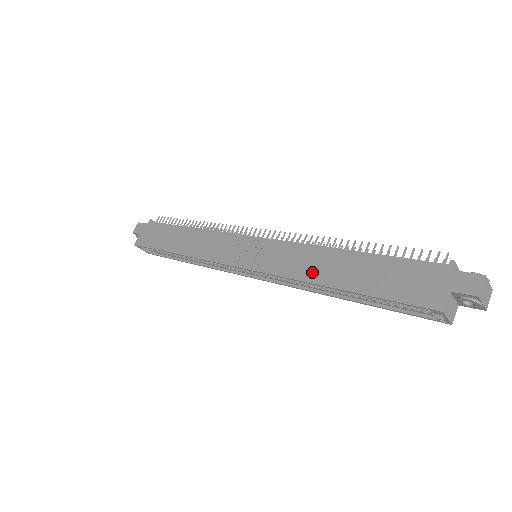
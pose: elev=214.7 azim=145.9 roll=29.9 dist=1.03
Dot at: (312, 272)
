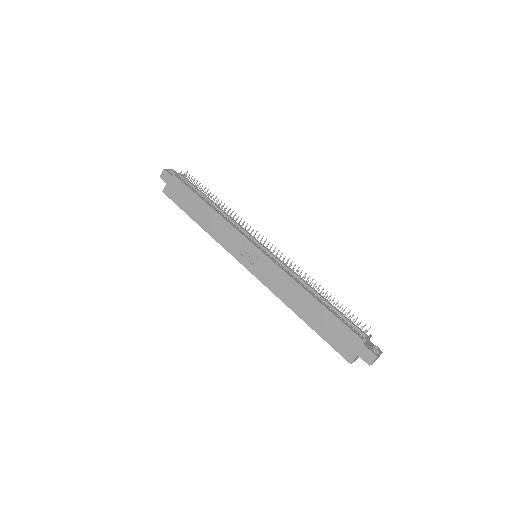
Dot at: (289, 299)
